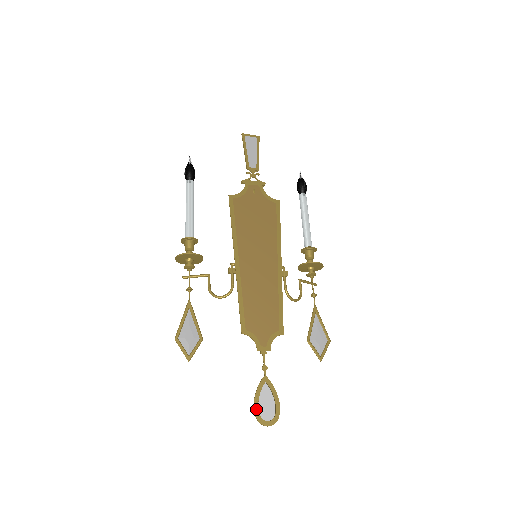
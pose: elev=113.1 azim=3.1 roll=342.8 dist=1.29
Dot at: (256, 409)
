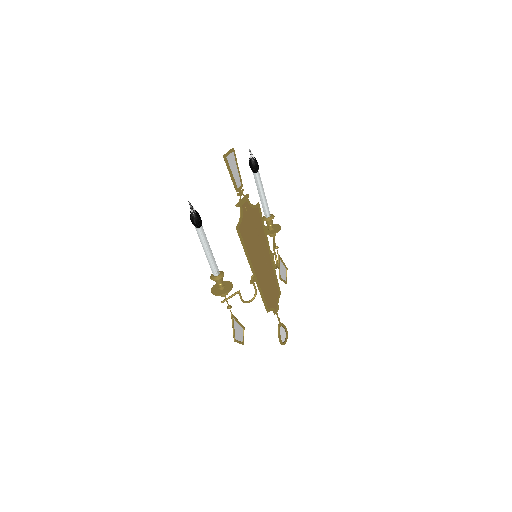
Dot at: (281, 341)
